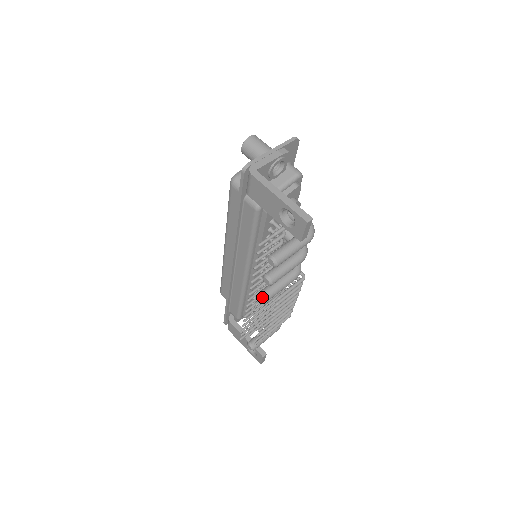
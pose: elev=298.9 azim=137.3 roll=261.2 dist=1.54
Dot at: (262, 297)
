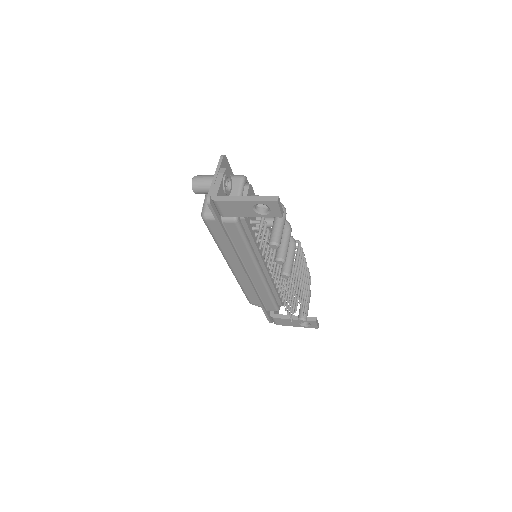
Dot at: (285, 276)
